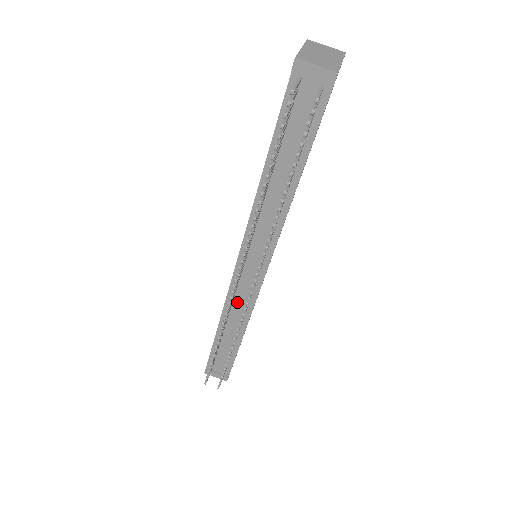
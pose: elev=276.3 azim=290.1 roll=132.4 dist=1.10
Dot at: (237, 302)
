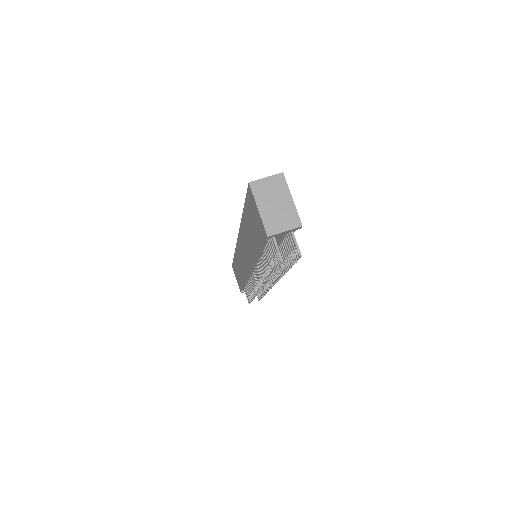
Dot at: occluded
